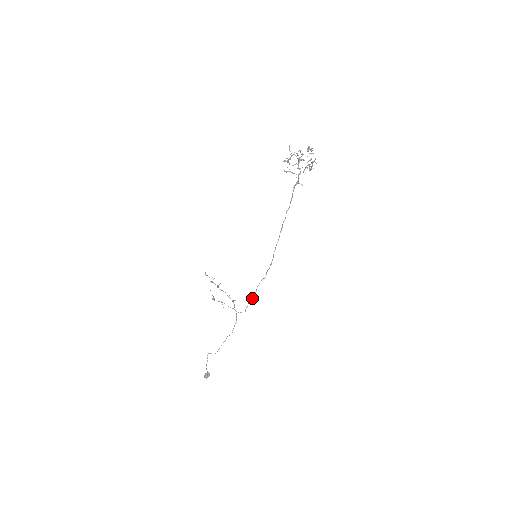
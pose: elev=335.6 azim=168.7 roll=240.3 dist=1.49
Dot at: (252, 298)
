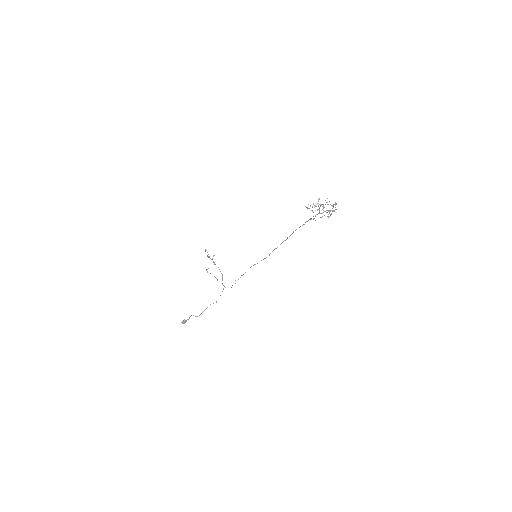
Dot at: occluded
